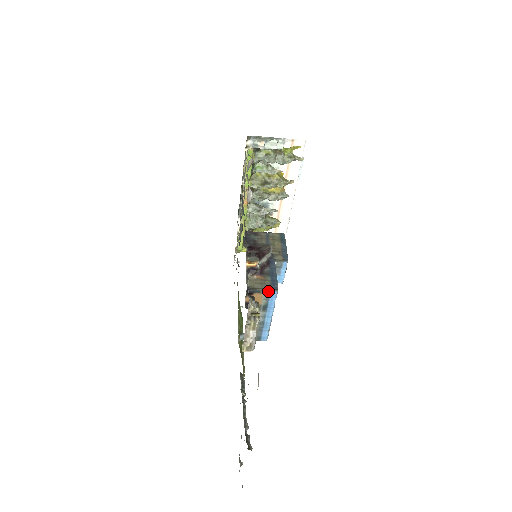
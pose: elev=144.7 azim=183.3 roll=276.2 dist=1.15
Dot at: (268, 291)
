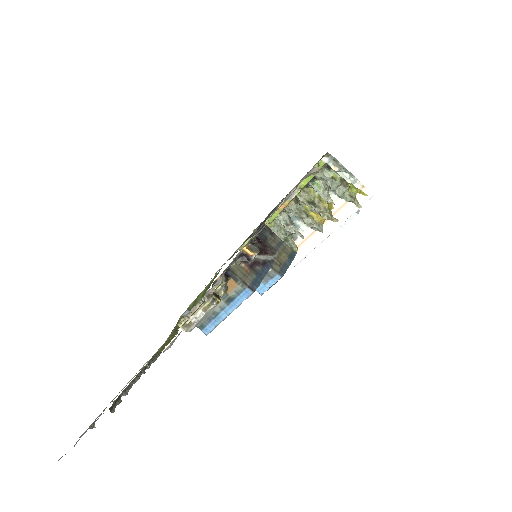
Dot at: (245, 286)
